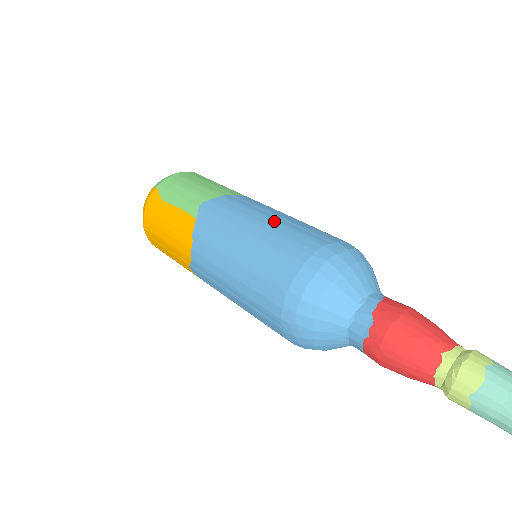
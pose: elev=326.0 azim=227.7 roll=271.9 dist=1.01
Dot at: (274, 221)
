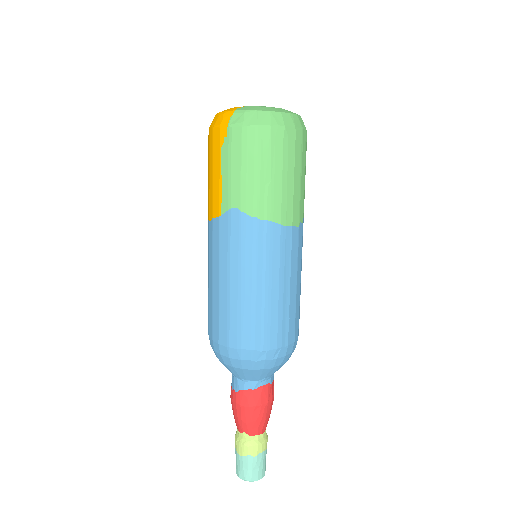
Dot at: (252, 294)
